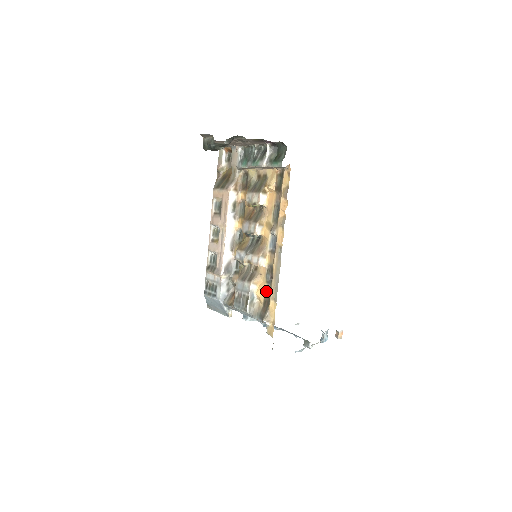
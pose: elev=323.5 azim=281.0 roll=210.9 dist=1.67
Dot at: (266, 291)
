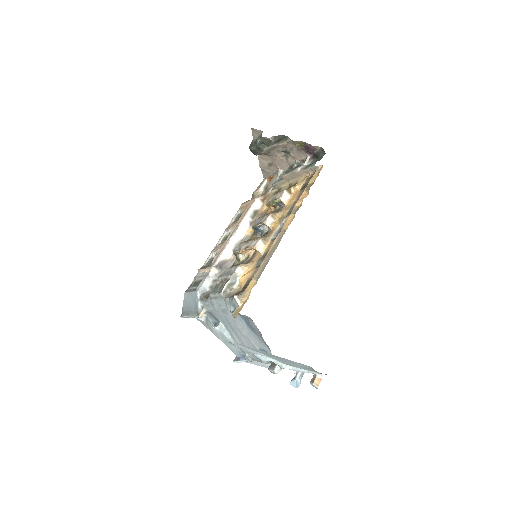
Dot at: (251, 275)
